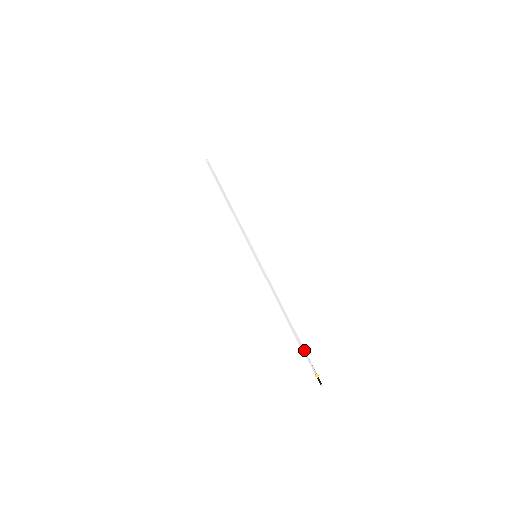
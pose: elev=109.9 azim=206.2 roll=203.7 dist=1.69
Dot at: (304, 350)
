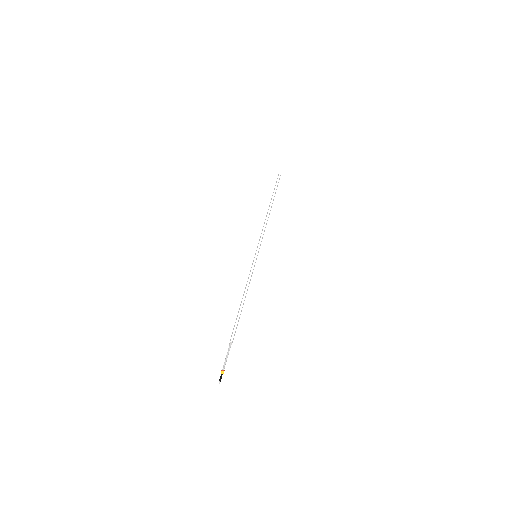
Dot at: (230, 346)
